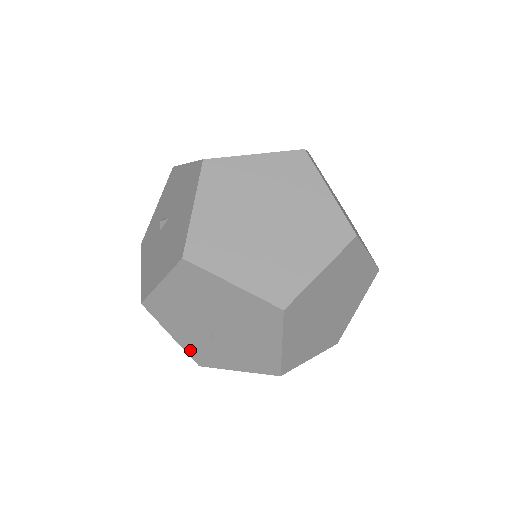
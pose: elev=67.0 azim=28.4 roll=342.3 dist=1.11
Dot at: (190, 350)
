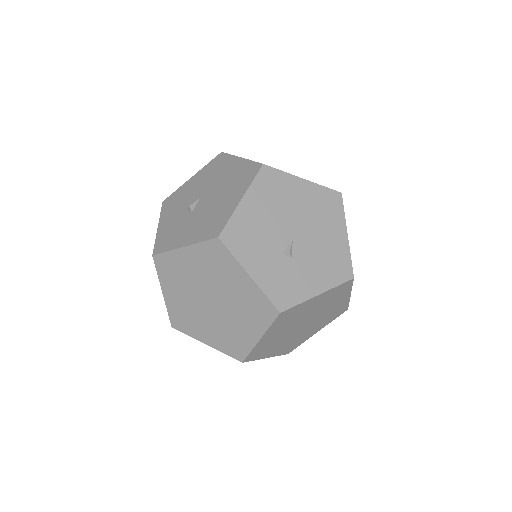
Dot at: (270, 289)
